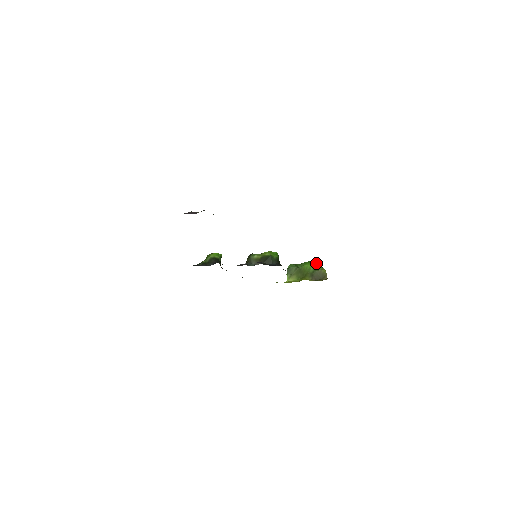
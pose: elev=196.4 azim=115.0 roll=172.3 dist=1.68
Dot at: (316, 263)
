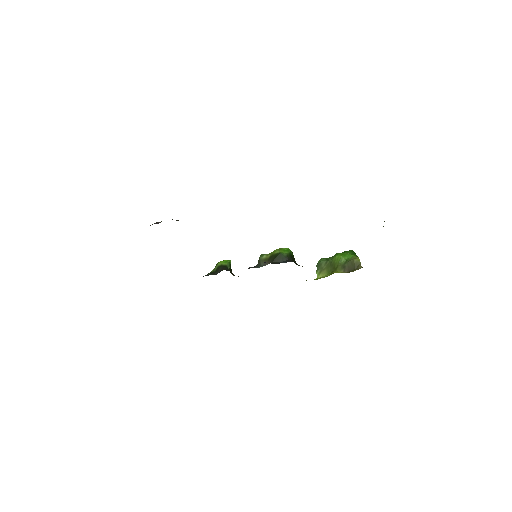
Dot at: (349, 252)
